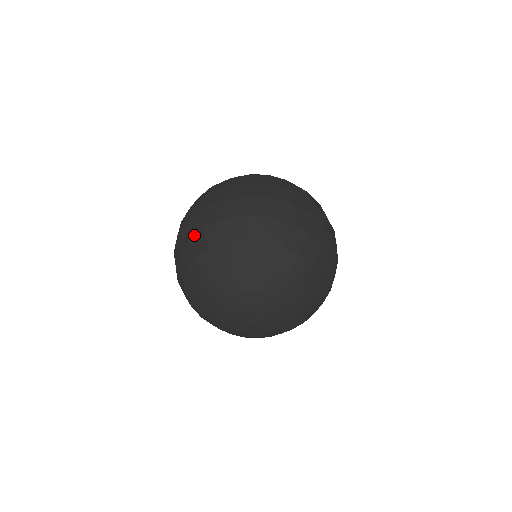
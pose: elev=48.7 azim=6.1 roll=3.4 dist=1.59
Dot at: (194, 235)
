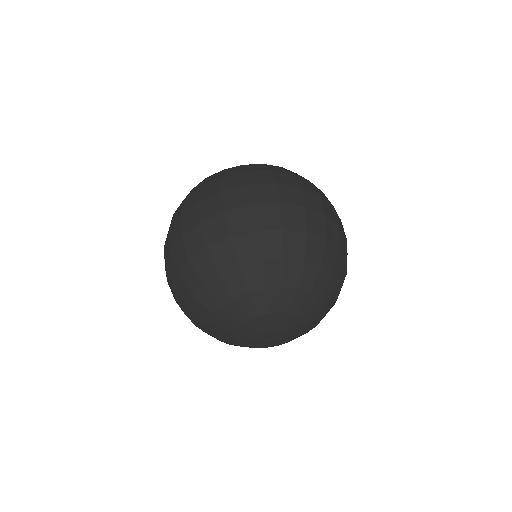
Dot at: (182, 269)
